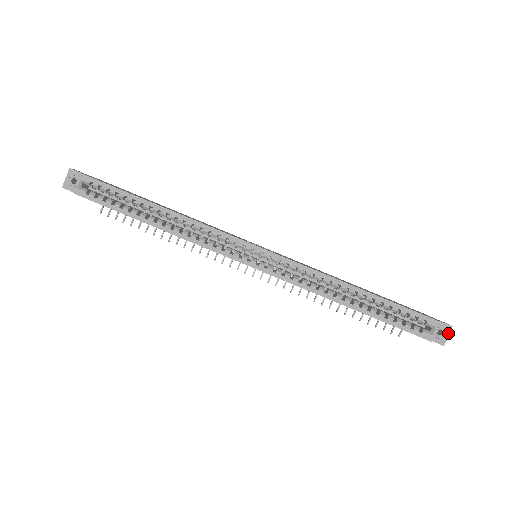
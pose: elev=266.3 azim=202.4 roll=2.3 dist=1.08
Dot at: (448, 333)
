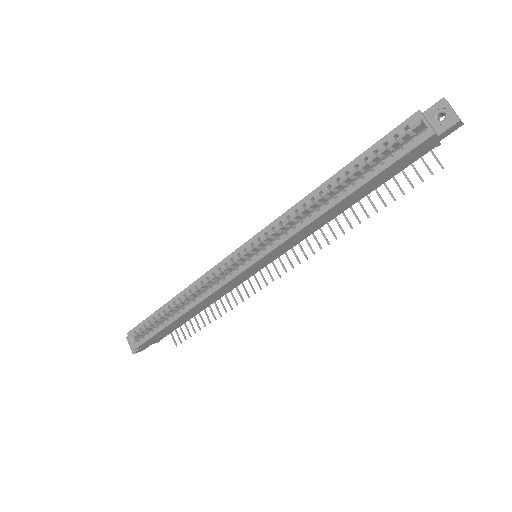
Dot at: (448, 107)
